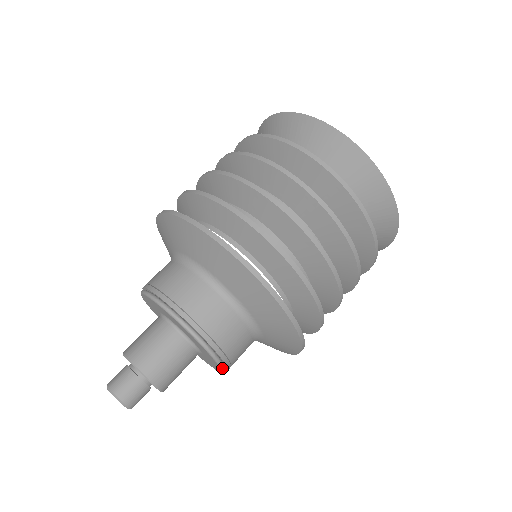
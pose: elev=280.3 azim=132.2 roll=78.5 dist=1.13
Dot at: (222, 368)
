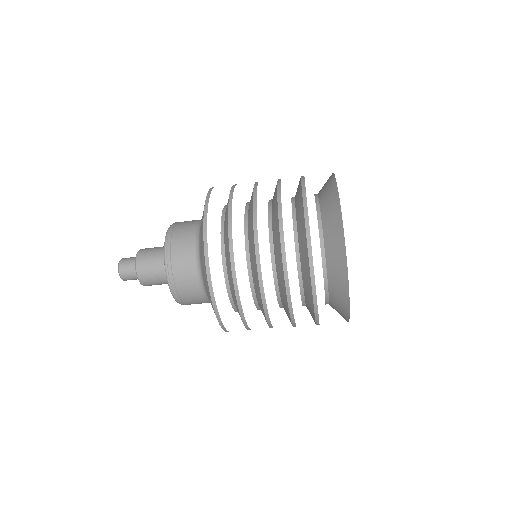
Dot at: (175, 299)
